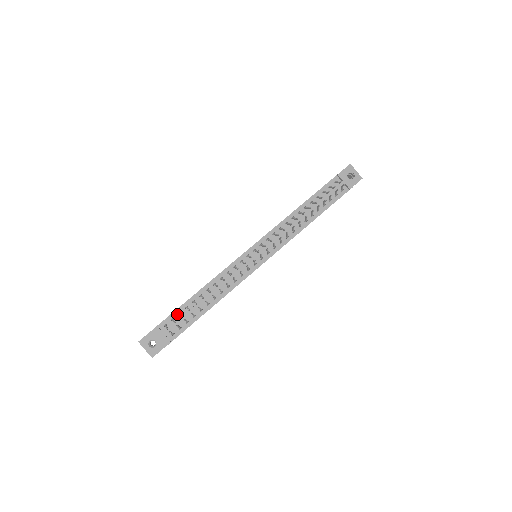
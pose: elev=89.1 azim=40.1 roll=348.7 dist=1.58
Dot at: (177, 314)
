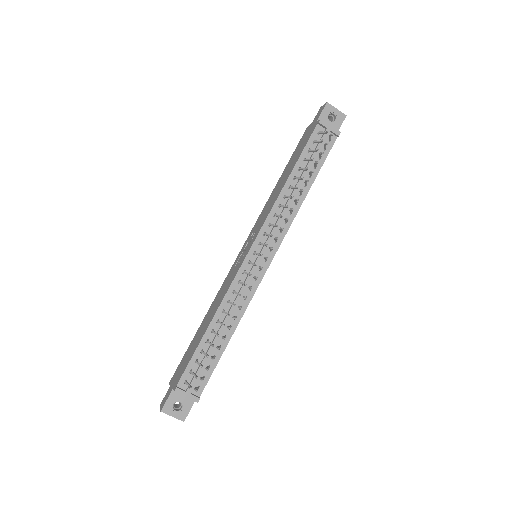
Dot at: (194, 364)
